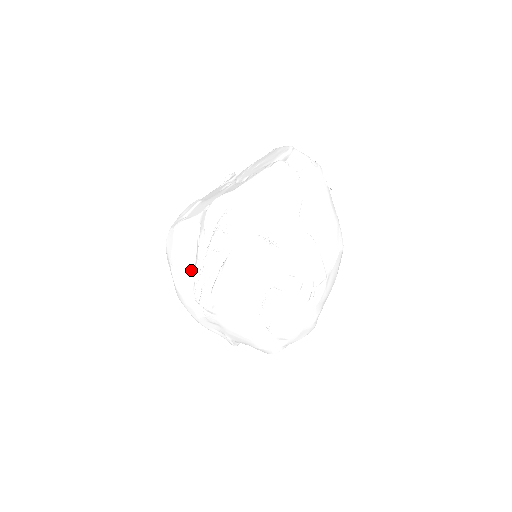
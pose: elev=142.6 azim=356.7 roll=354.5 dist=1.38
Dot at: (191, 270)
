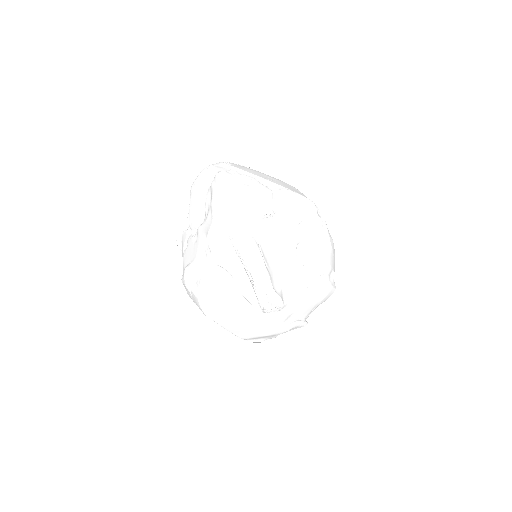
Dot at: (242, 302)
